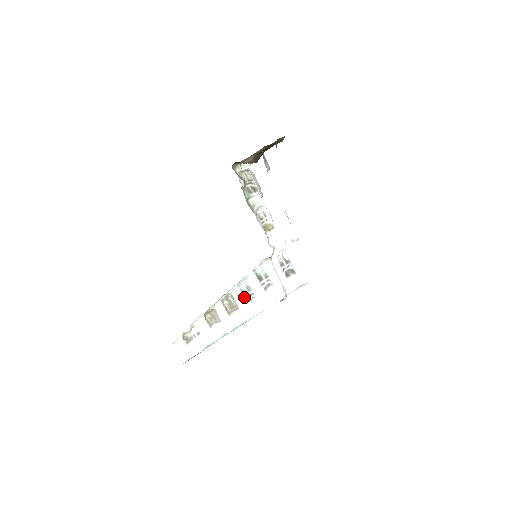
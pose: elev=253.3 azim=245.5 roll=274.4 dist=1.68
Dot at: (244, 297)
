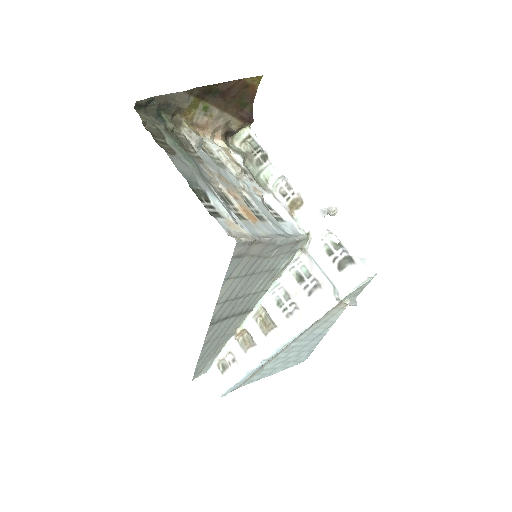
Dot at: (282, 309)
